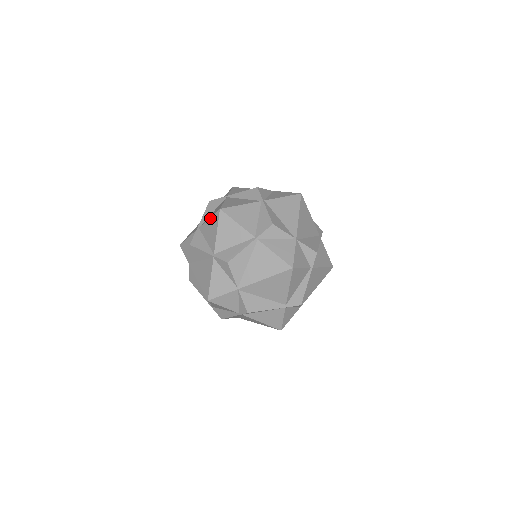
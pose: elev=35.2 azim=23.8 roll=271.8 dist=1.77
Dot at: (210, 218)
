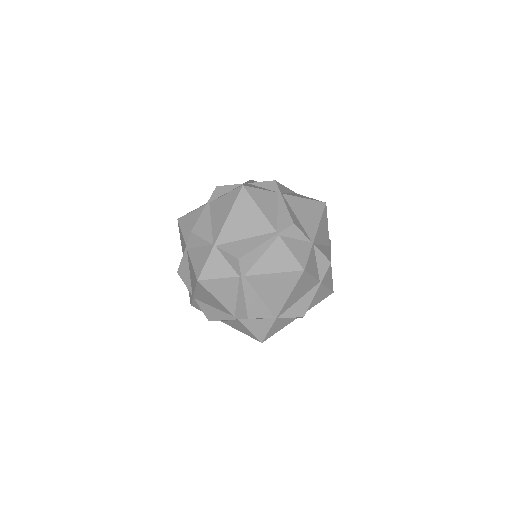
Dot at: (180, 238)
